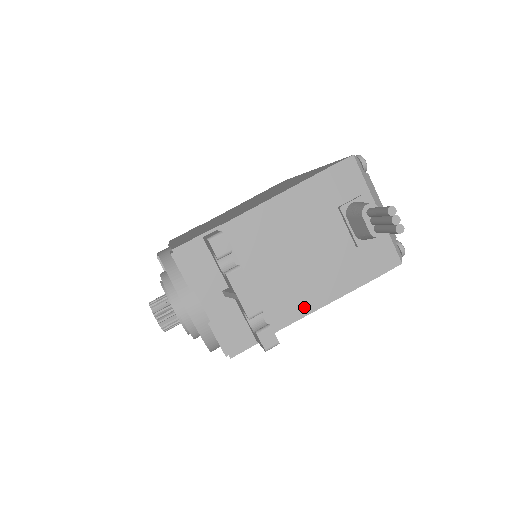
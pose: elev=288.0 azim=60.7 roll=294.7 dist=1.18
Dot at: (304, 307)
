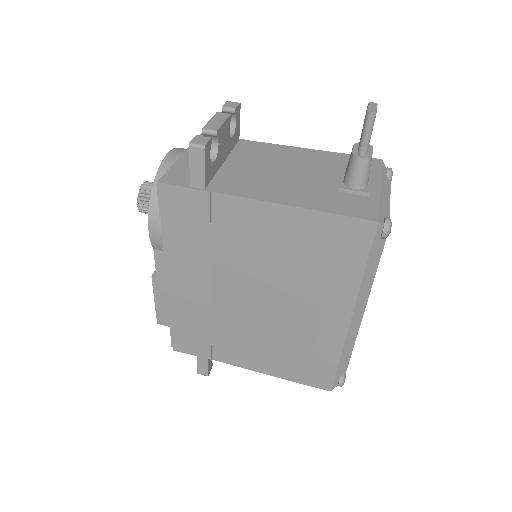
Dot at: (252, 194)
